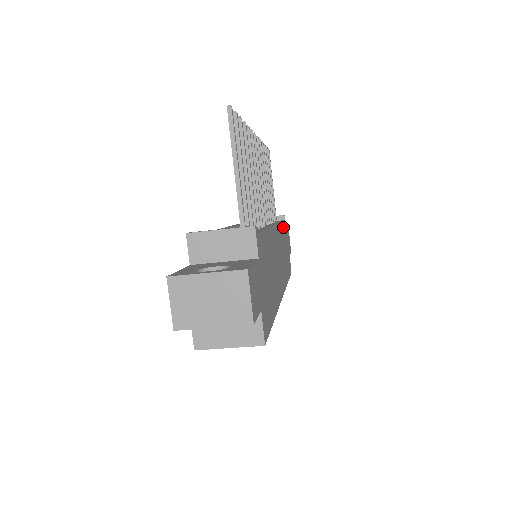
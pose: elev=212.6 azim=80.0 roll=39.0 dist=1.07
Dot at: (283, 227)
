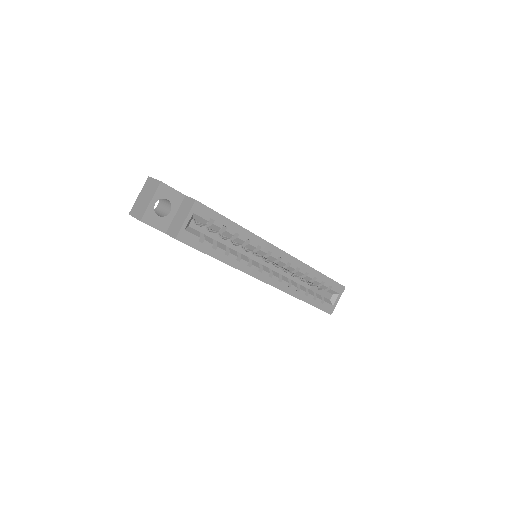
Dot at: occluded
